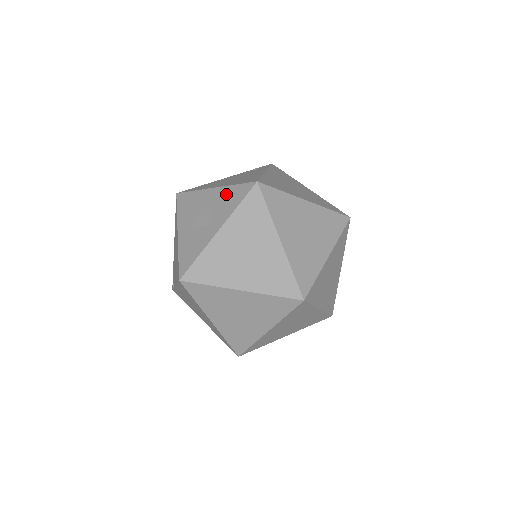
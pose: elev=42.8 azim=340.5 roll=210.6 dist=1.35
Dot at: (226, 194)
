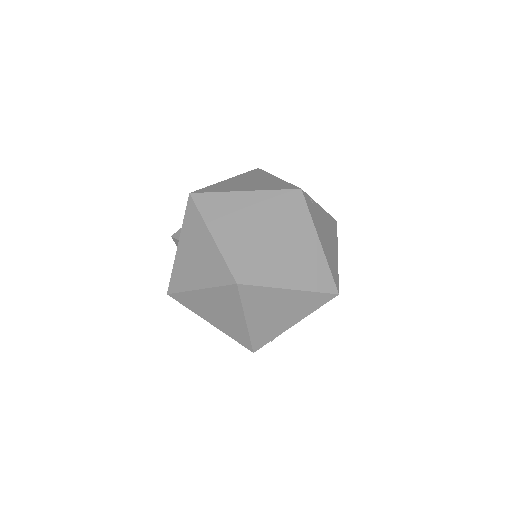
Dot at: occluded
